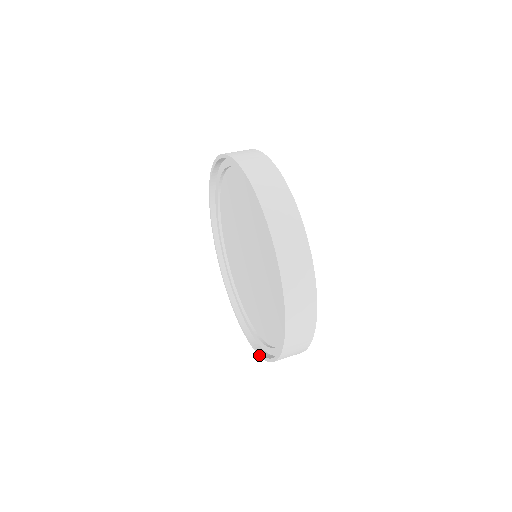
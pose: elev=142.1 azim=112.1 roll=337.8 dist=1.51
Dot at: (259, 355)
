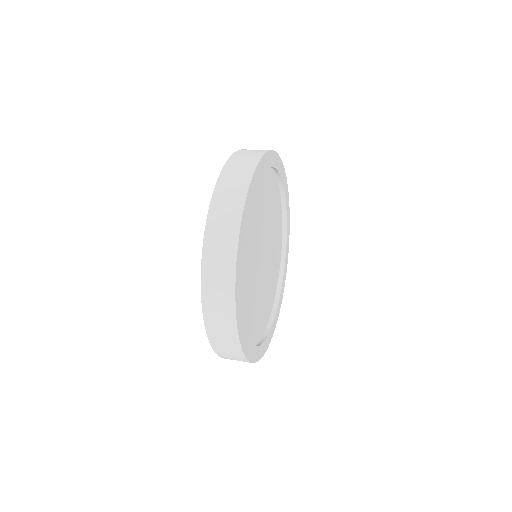
Dot at: occluded
